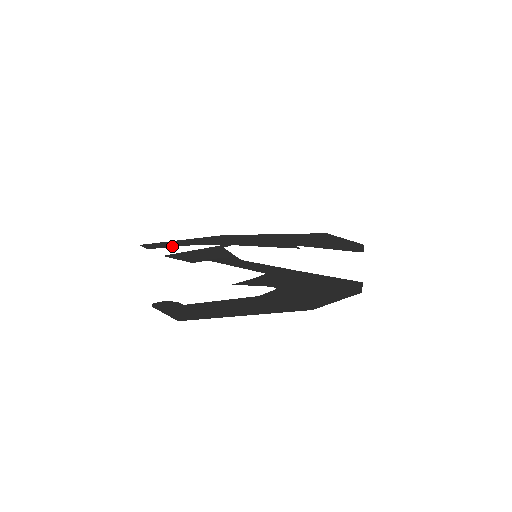
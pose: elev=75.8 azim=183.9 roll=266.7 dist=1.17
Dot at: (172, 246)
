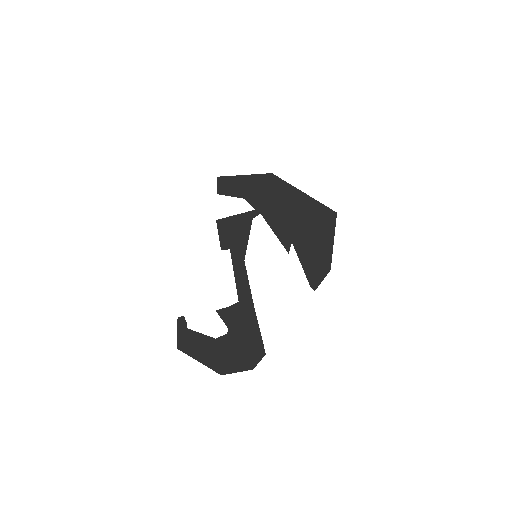
Dot at: (230, 194)
